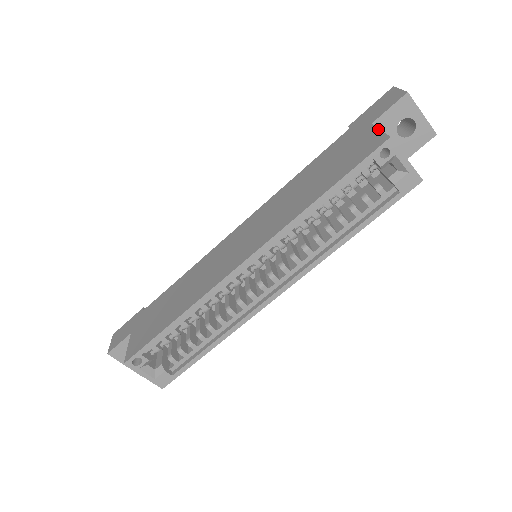
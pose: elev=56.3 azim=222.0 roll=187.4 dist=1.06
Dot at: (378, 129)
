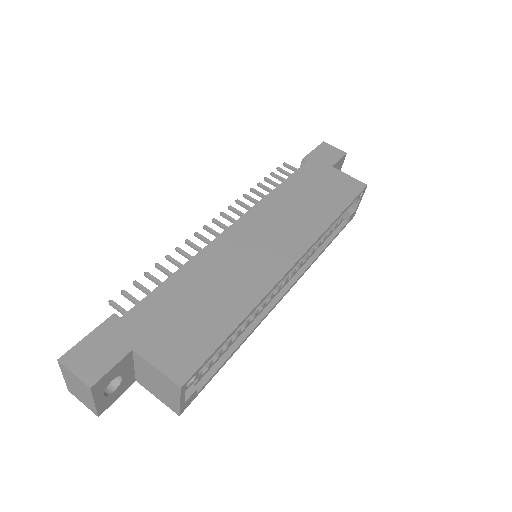
Dot at: (347, 174)
